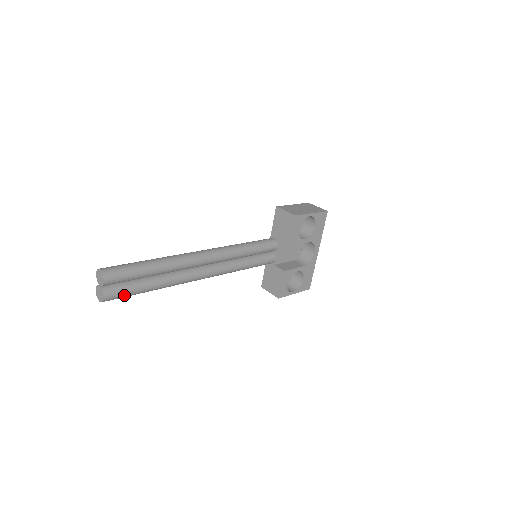
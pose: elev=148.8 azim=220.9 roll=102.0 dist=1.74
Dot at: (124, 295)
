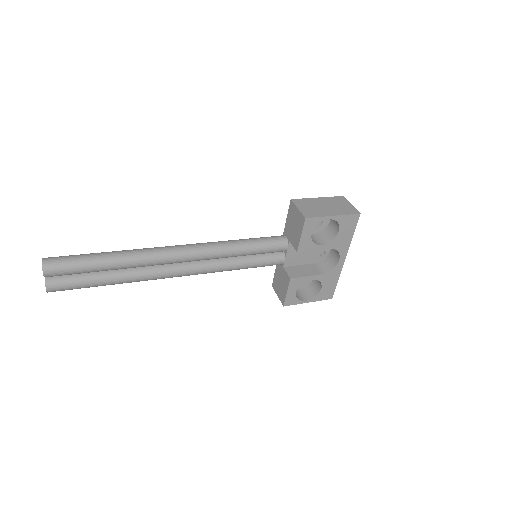
Dot at: (73, 288)
